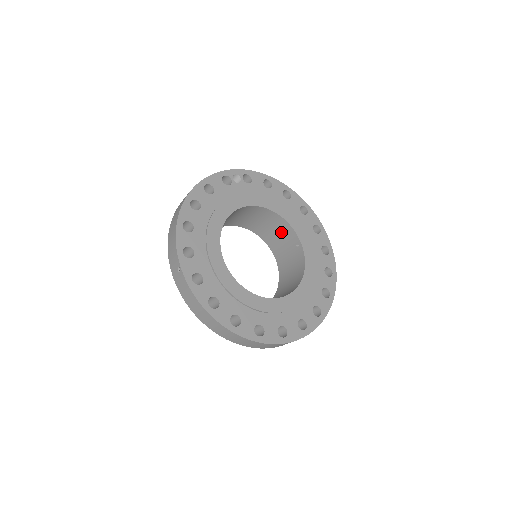
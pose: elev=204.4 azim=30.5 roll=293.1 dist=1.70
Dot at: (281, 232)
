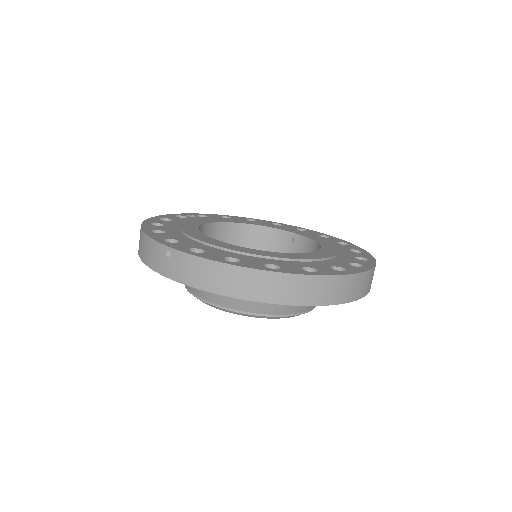
Dot at: (269, 246)
